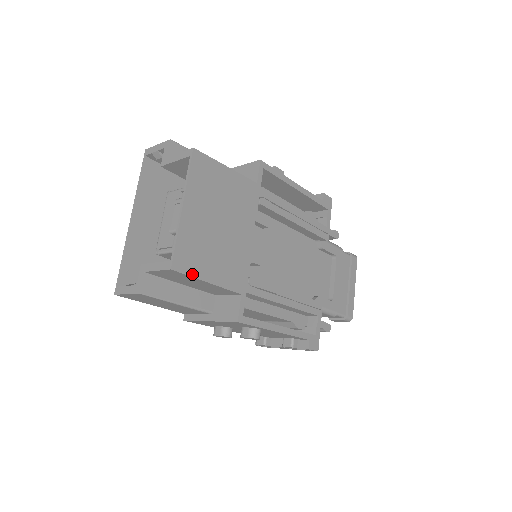
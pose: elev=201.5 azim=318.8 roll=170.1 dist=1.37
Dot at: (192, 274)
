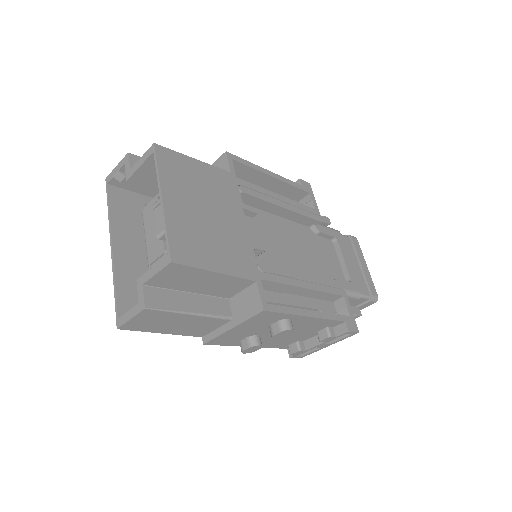
Dot at: (196, 265)
